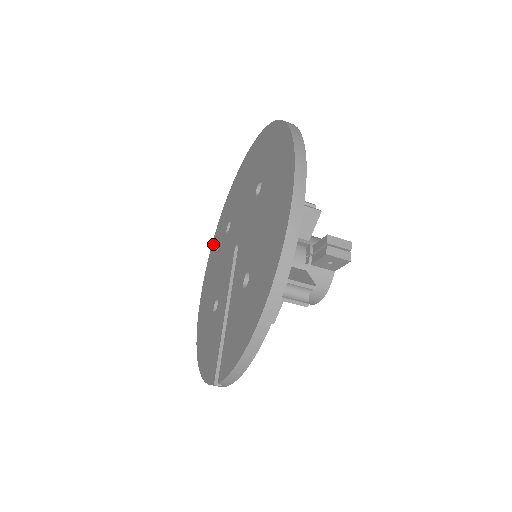
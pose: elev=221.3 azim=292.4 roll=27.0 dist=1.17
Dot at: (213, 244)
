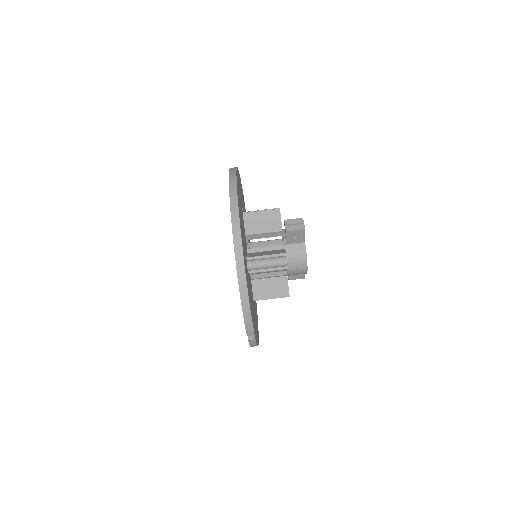
Dot at: occluded
